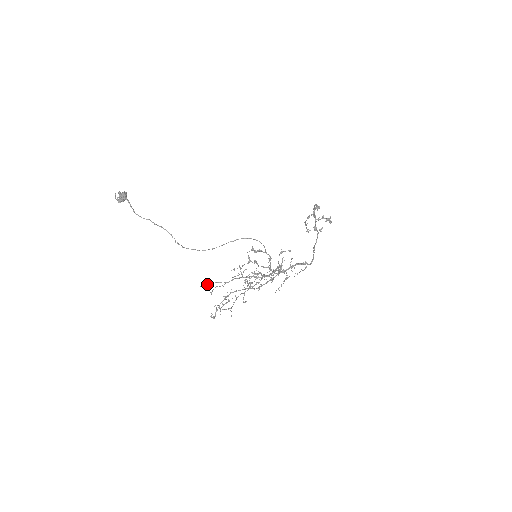
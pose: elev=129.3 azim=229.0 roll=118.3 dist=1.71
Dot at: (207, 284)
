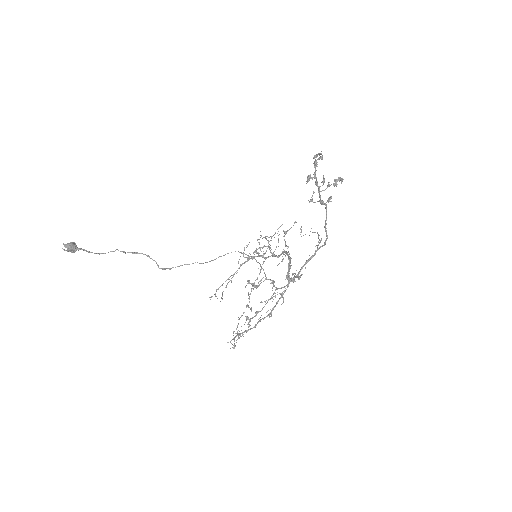
Dot at: occluded
